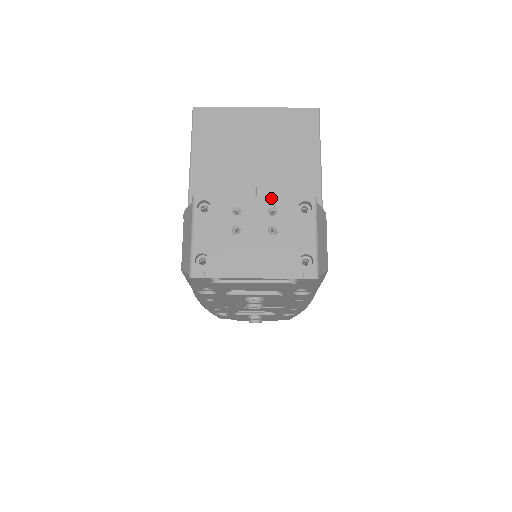
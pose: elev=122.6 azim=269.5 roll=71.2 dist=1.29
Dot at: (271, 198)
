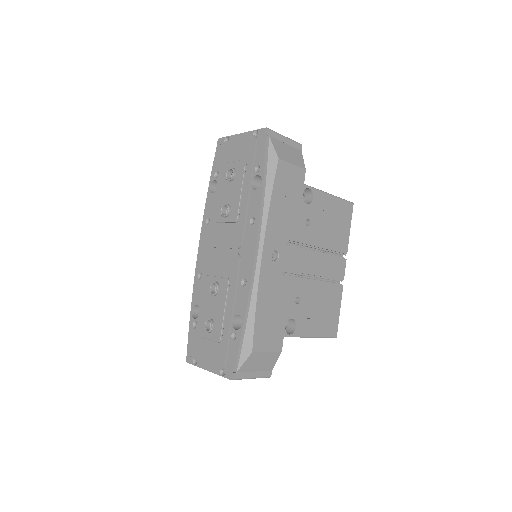
Dot at: occluded
